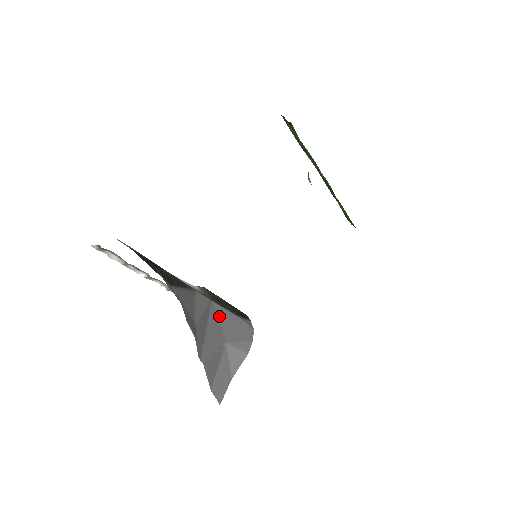
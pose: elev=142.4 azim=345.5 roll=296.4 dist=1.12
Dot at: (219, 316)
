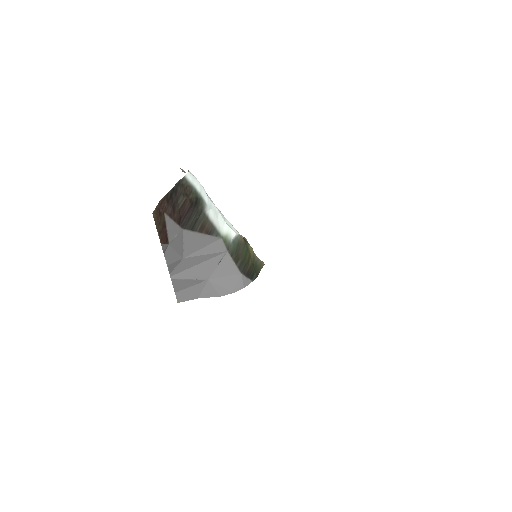
Dot at: (222, 263)
